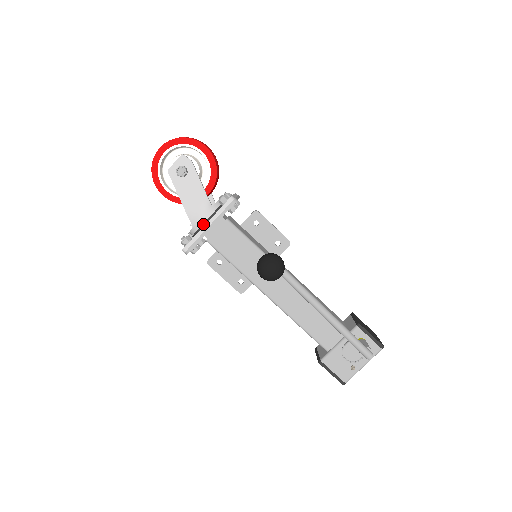
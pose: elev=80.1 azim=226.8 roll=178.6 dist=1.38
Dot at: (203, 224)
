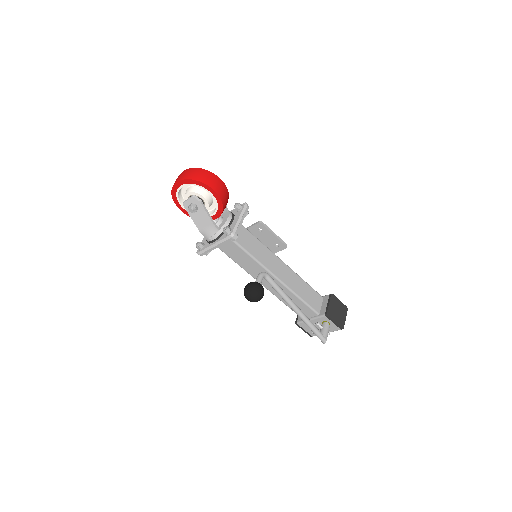
Dot at: (211, 241)
